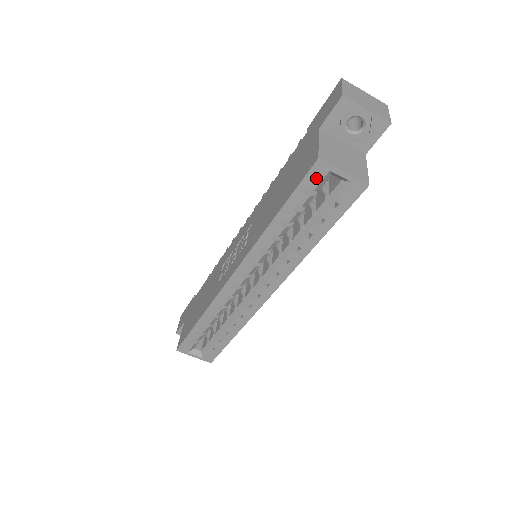
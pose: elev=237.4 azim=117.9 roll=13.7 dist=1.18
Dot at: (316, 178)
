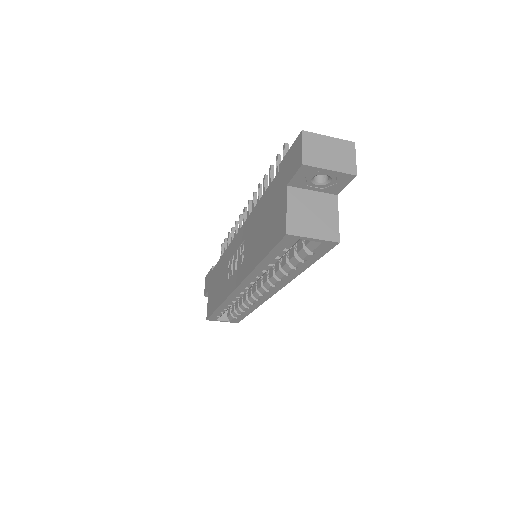
Dot at: (289, 243)
